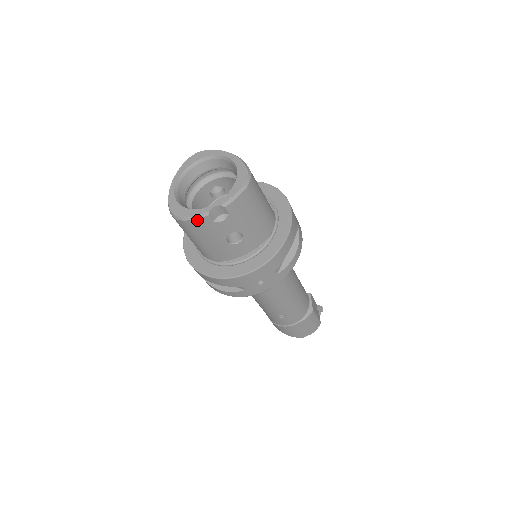
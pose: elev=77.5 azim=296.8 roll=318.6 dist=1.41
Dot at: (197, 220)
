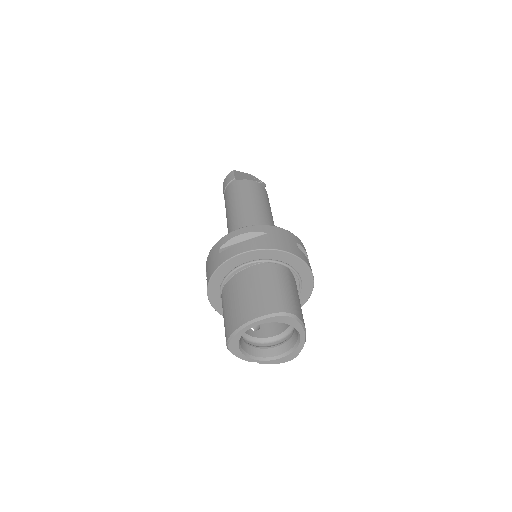
Dot at: (238, 355)
